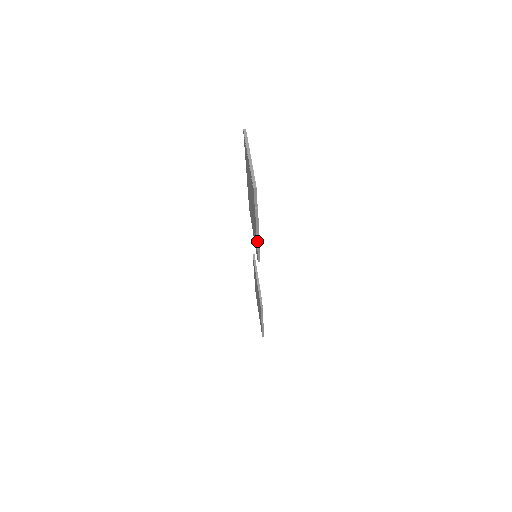
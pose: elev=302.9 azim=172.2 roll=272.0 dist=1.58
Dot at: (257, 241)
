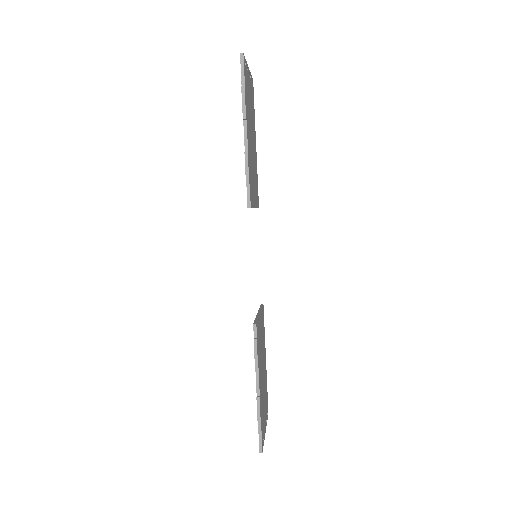
Dot at: (245, 153)
